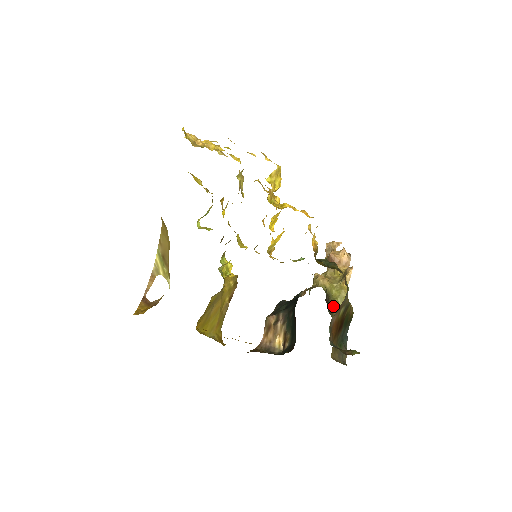
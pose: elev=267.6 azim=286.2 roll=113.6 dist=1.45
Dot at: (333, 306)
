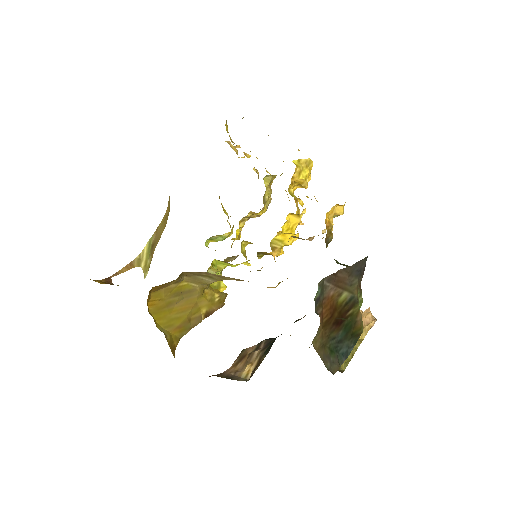
Dot at: occluded
